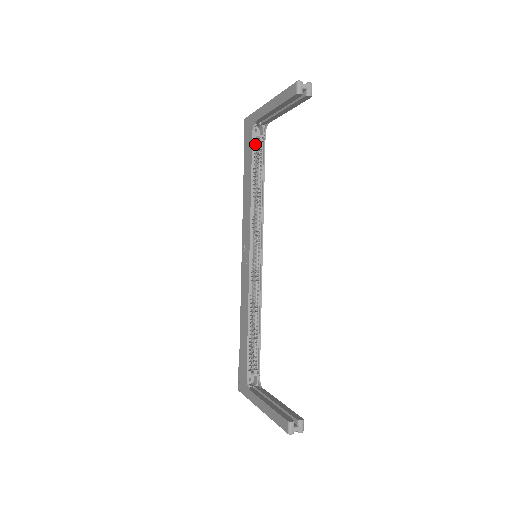
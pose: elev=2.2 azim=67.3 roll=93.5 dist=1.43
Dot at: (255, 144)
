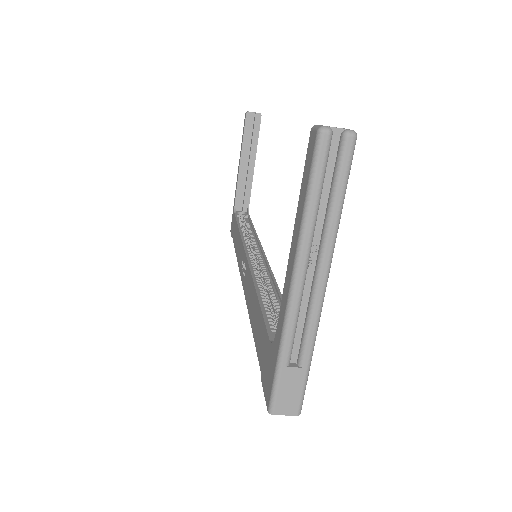
Dot at: (239, 218)
